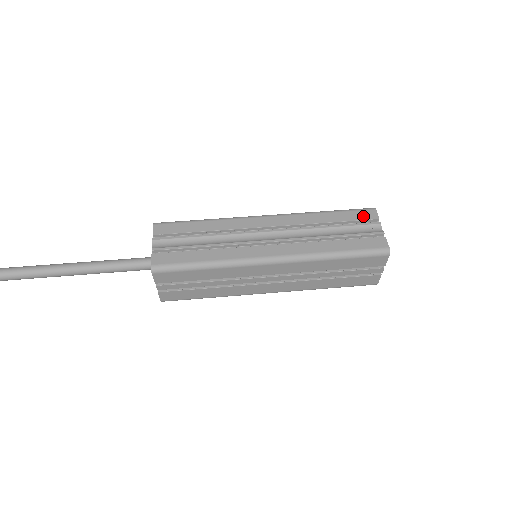
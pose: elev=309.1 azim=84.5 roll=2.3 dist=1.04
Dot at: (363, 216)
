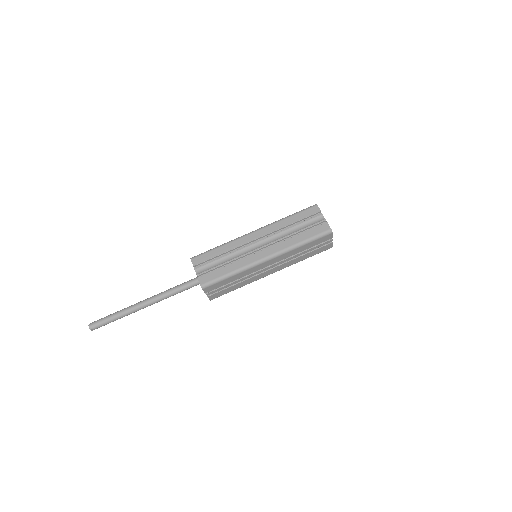
Dot at: (311, 212)
